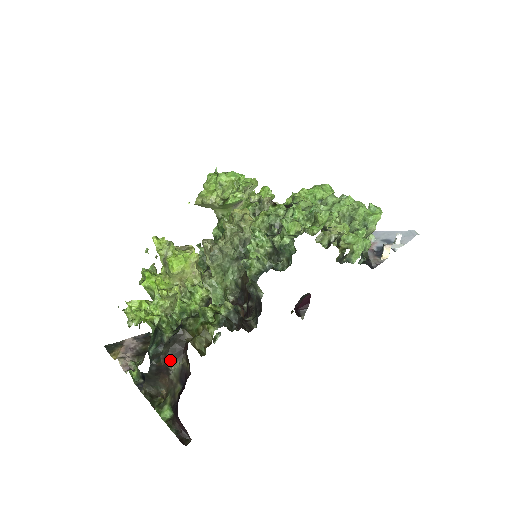
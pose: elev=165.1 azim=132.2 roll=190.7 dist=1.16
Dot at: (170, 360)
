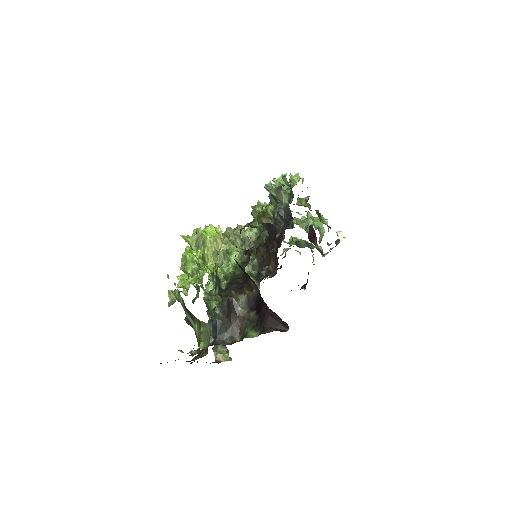
Dot at: (236, 295)
